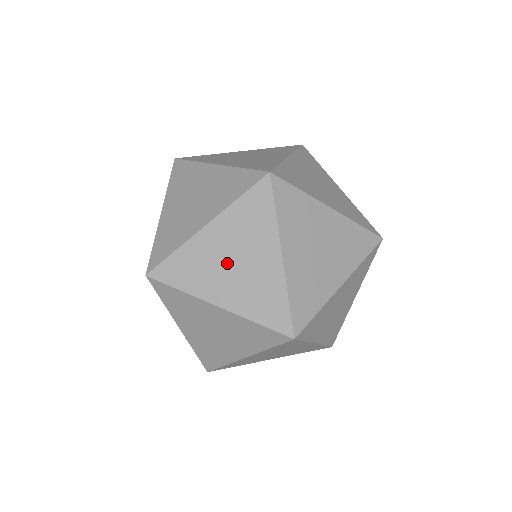
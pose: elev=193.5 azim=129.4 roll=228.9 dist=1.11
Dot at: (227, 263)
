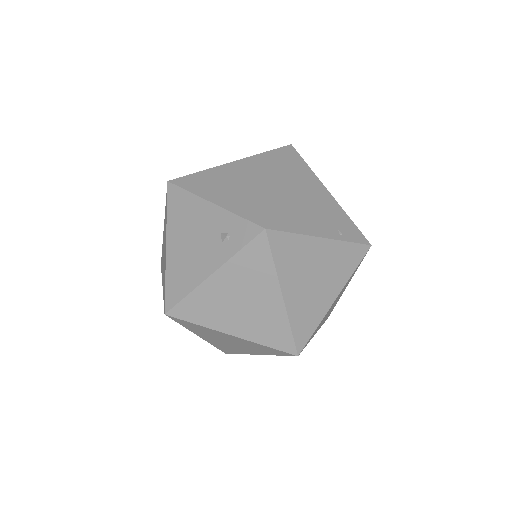
Dot at: occluded
